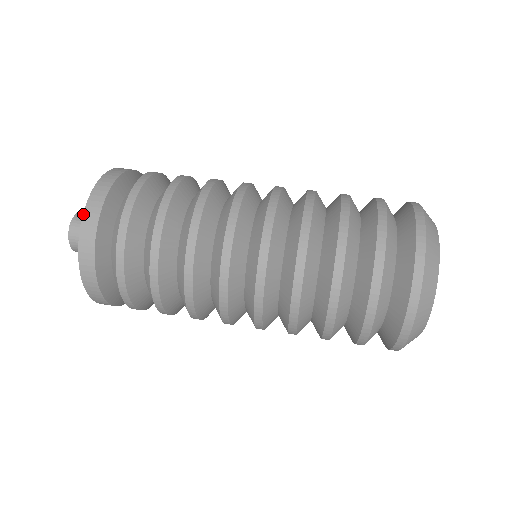
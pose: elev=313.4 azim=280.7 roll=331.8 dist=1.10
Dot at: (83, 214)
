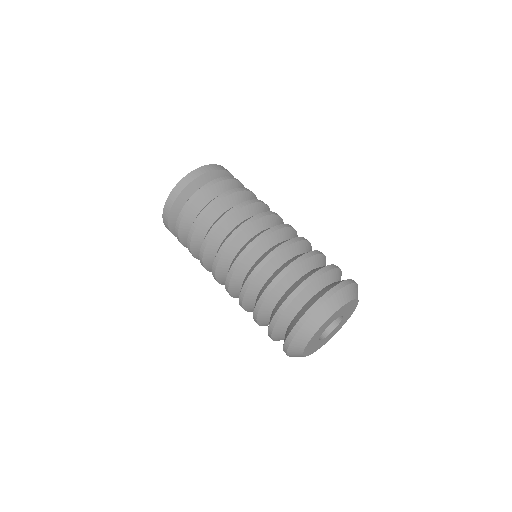
Dot at: (203, 166)
